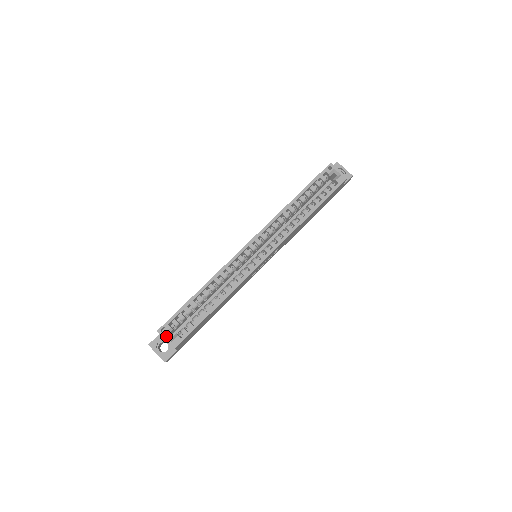
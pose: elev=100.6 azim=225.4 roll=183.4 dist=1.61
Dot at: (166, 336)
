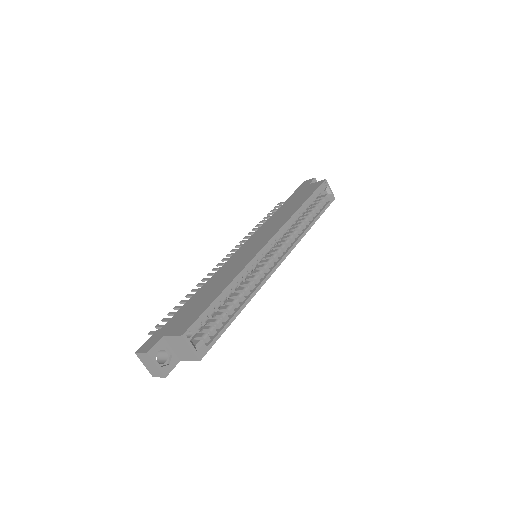
Dot at: (192, 343)
